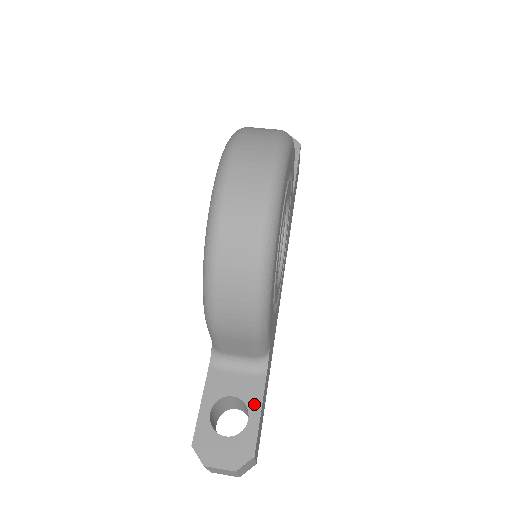
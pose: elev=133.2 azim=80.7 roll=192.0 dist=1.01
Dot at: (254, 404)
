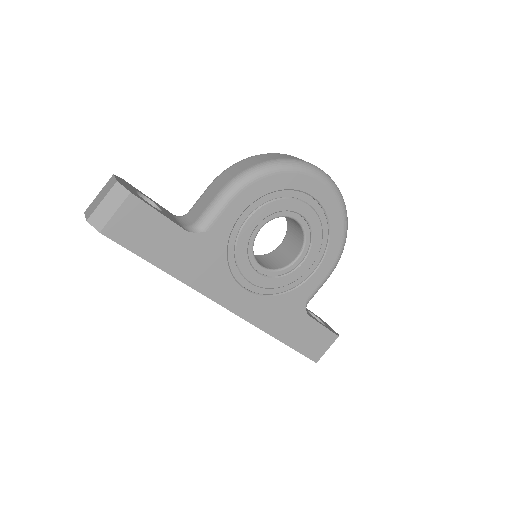
Dot at: (163, 213)
